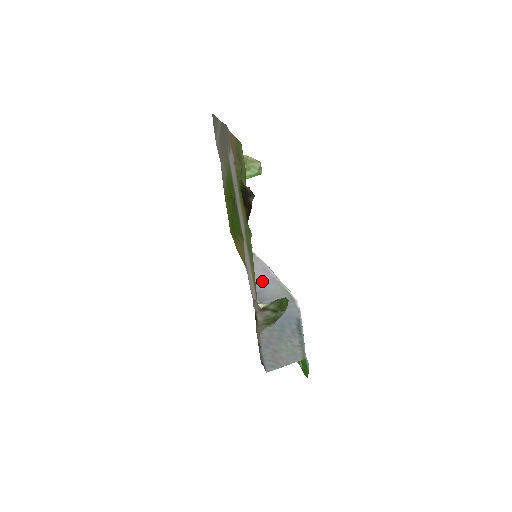
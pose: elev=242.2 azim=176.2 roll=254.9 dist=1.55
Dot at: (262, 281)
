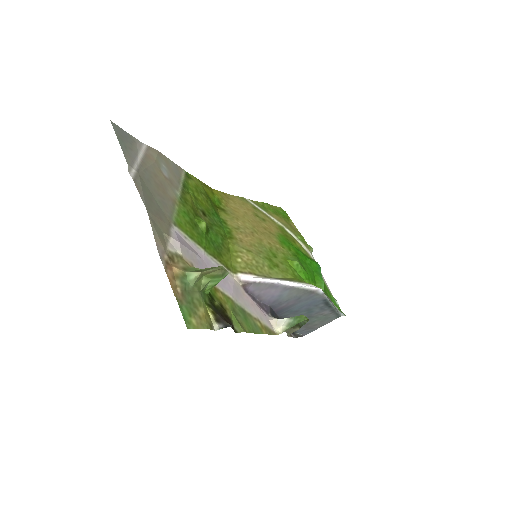
Dot at: (273, 294)
